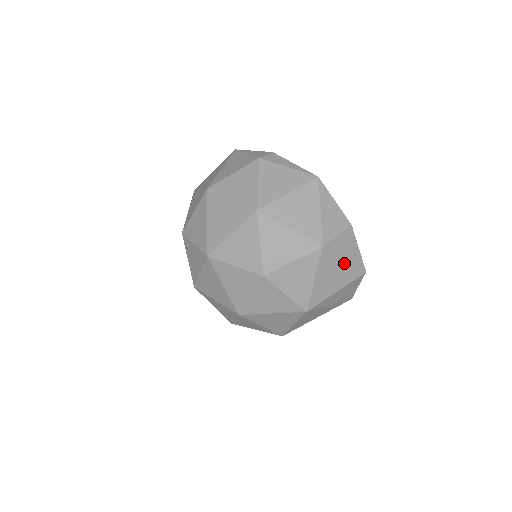
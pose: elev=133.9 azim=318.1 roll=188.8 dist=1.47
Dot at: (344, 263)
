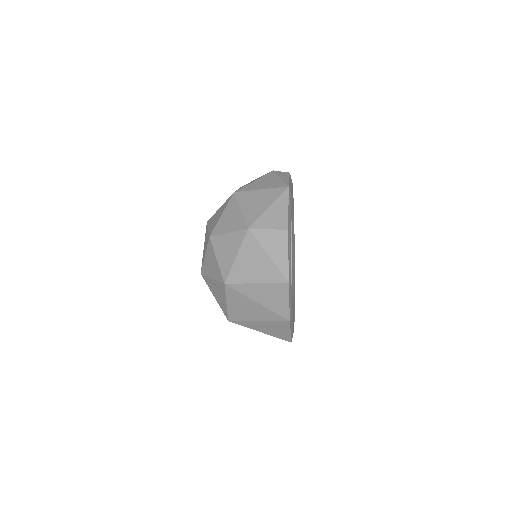
Dot at: (267, 258)
